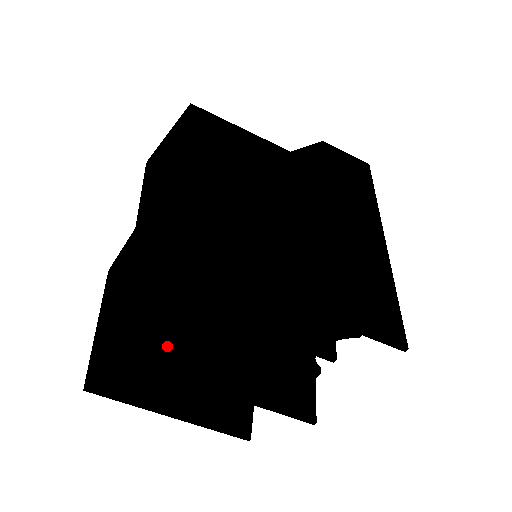
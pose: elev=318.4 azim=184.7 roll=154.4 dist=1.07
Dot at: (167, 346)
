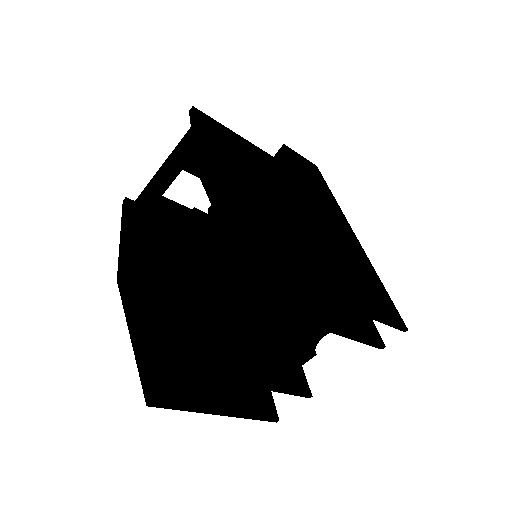
Dot at: (194, 349)
